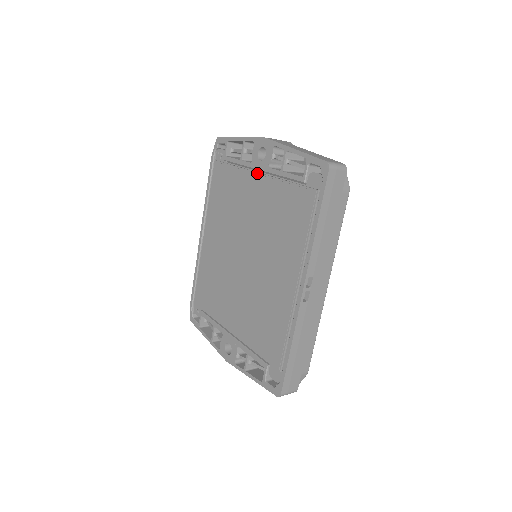
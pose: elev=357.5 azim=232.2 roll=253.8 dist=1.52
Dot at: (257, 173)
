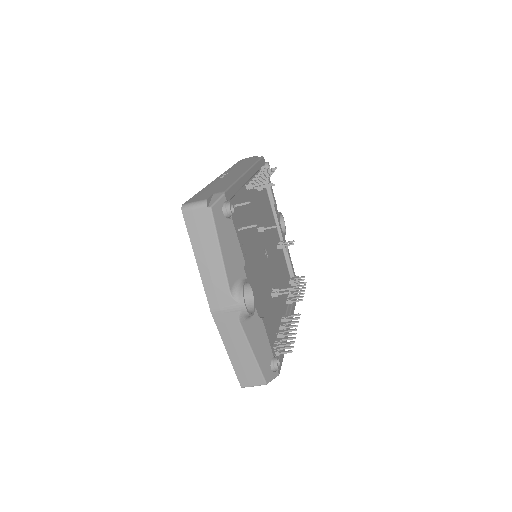
Dot at: occluded
